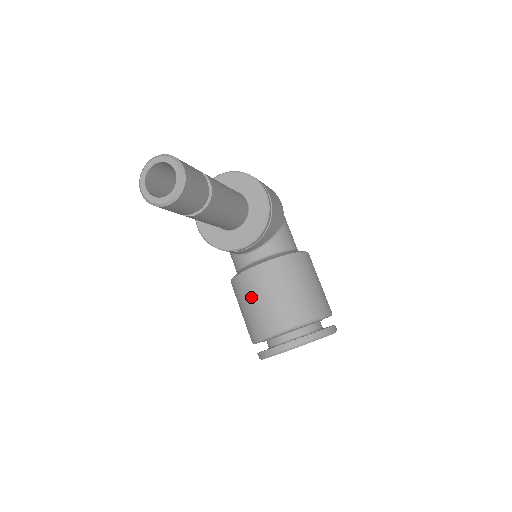
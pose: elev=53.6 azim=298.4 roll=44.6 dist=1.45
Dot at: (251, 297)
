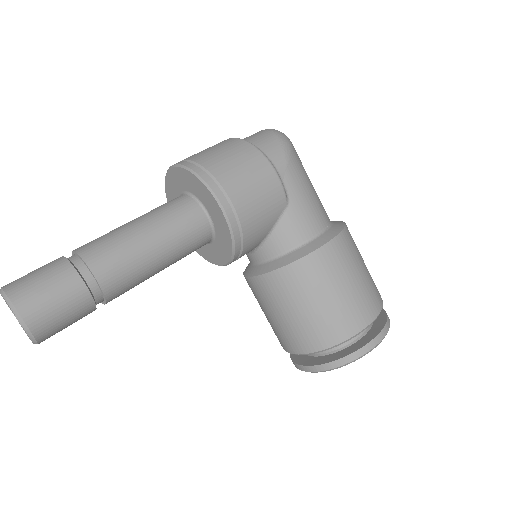
Dot at: occluded
